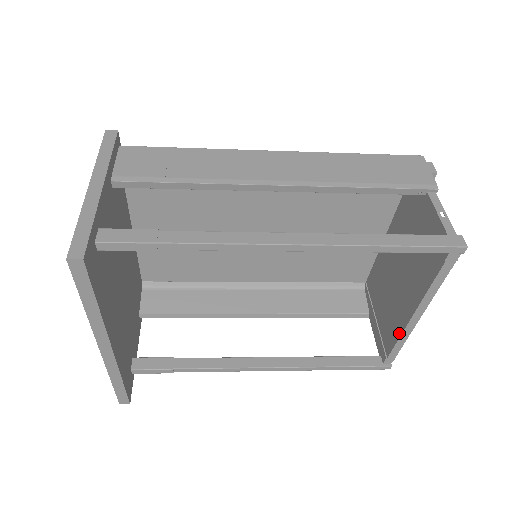
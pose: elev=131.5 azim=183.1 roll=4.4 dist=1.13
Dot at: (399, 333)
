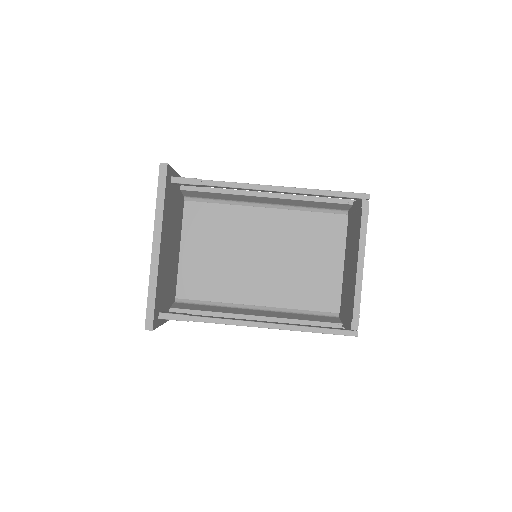
Dot at: (354, 290)
